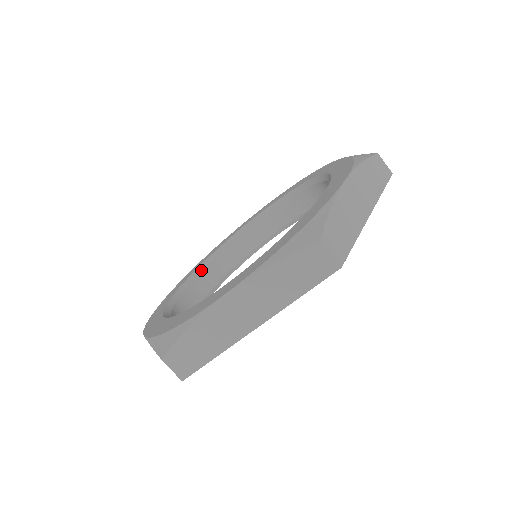
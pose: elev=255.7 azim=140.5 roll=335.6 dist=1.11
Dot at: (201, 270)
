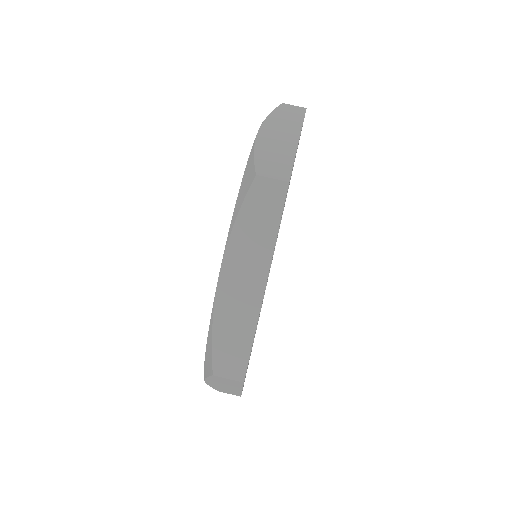
Dot at: occluded
